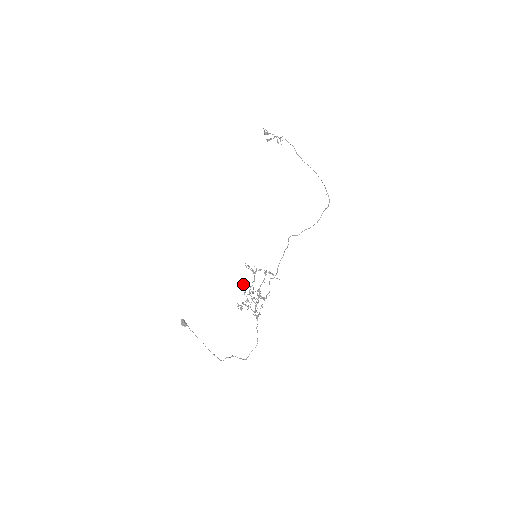
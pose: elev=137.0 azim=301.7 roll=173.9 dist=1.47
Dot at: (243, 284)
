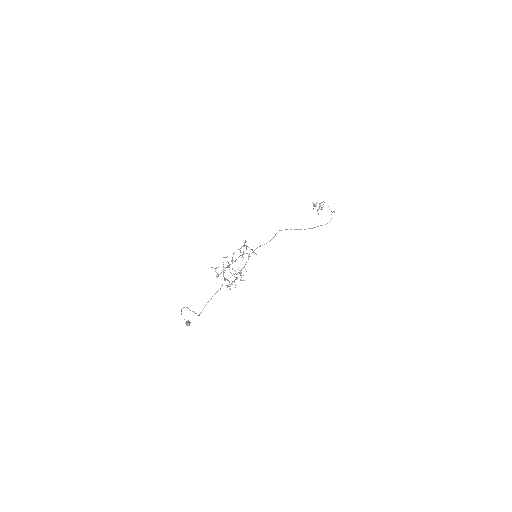
Dot at: occluded
